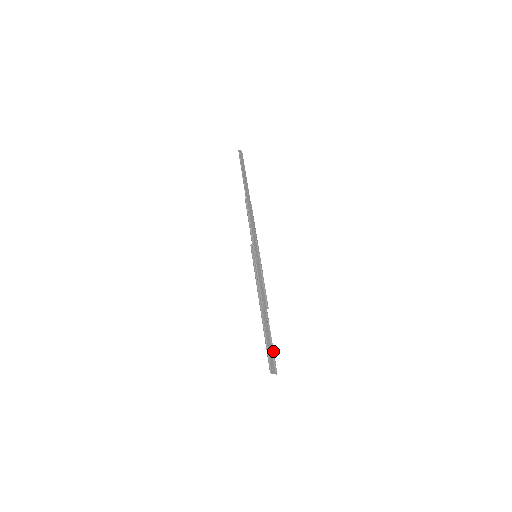
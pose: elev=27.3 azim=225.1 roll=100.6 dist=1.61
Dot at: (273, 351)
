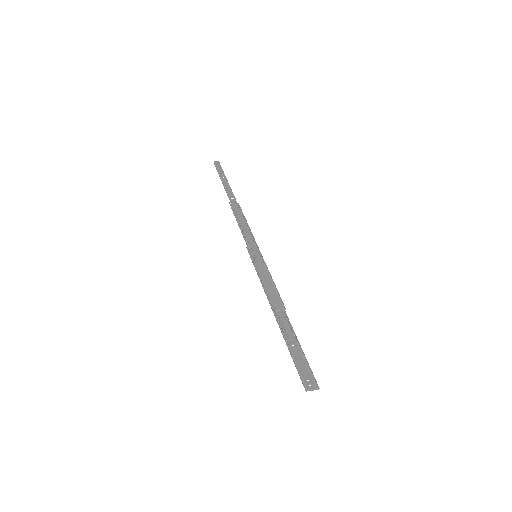
Dot at: (305, 359)
